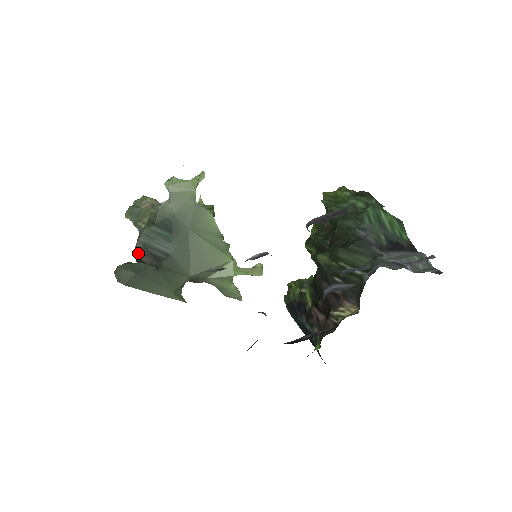
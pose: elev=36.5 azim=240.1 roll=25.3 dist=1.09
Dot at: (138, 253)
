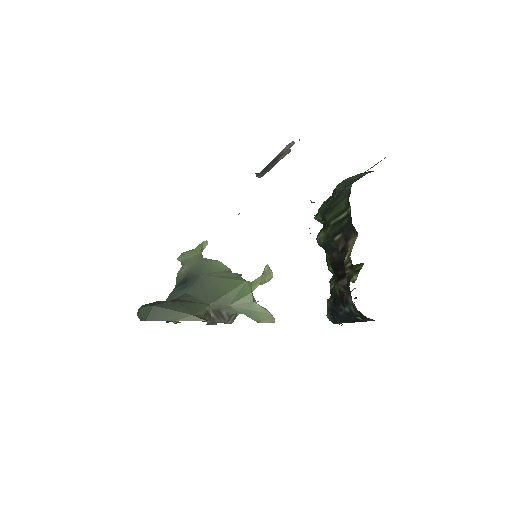
Dot at: occluded
